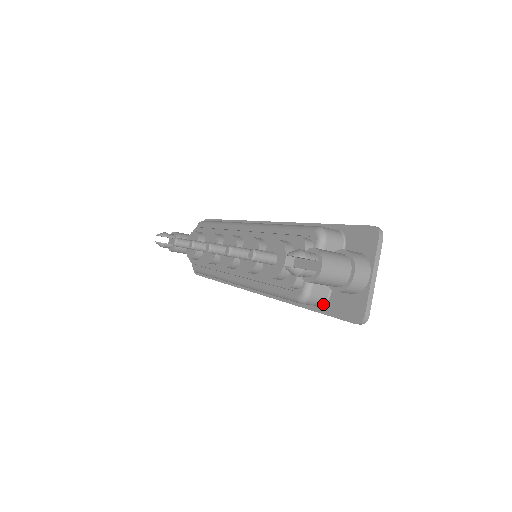
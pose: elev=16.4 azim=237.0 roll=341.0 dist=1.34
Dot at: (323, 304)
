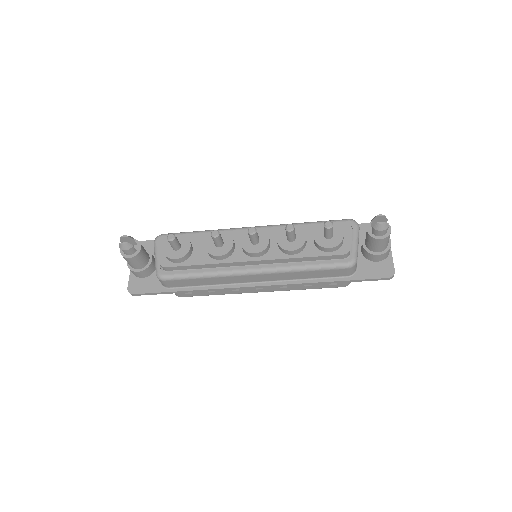
Dot at: (353, 273)
